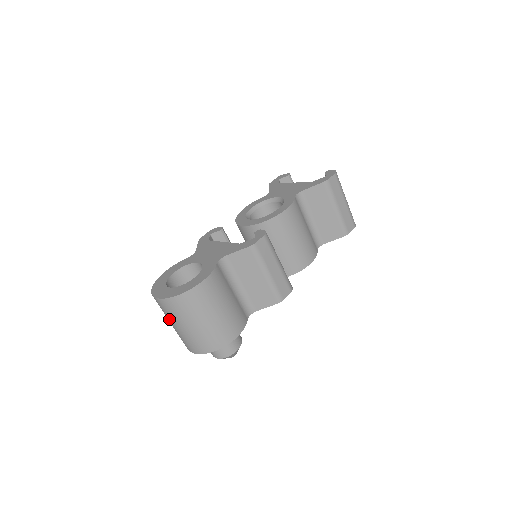
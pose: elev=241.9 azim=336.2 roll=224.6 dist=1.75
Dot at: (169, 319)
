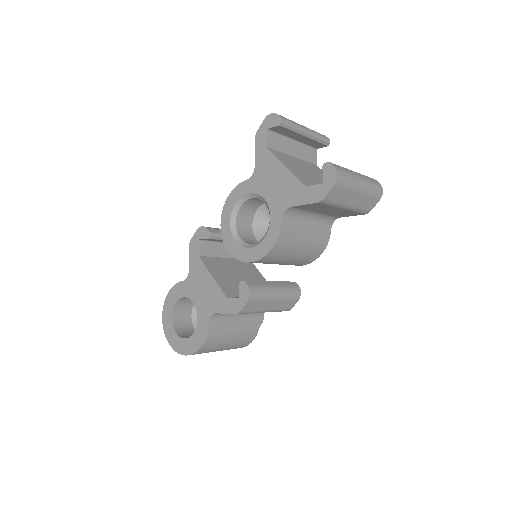
Dot at: occluded
